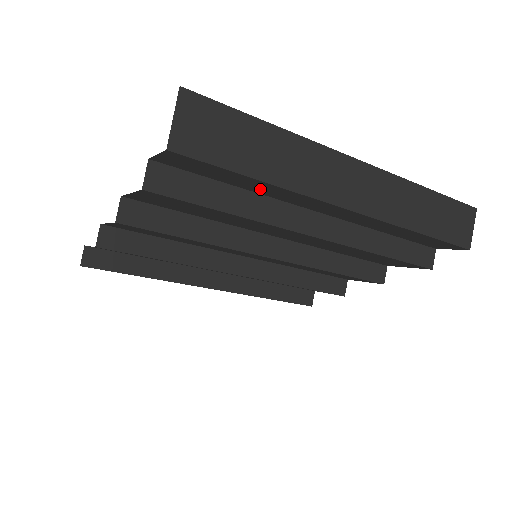
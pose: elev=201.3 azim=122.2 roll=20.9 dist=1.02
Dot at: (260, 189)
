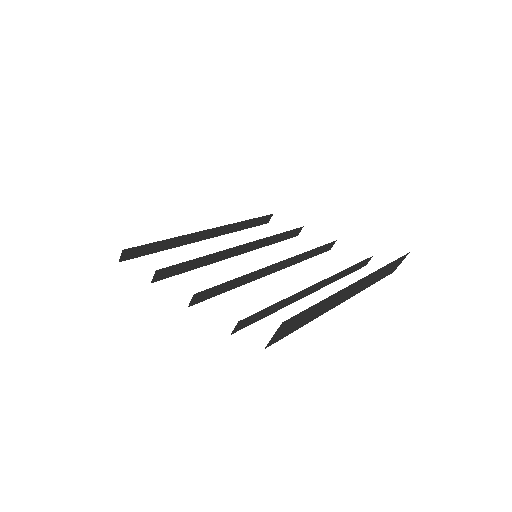
Dot at: occluded
